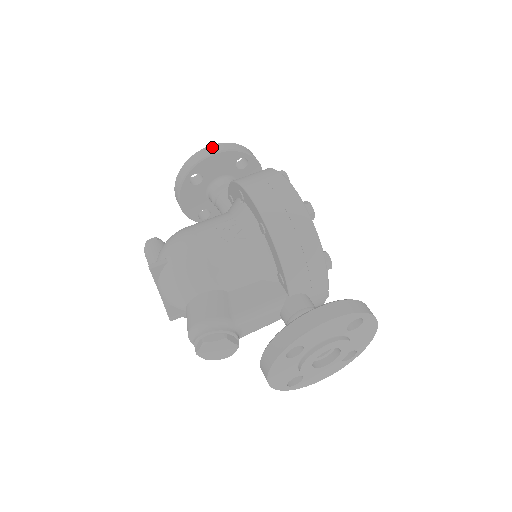
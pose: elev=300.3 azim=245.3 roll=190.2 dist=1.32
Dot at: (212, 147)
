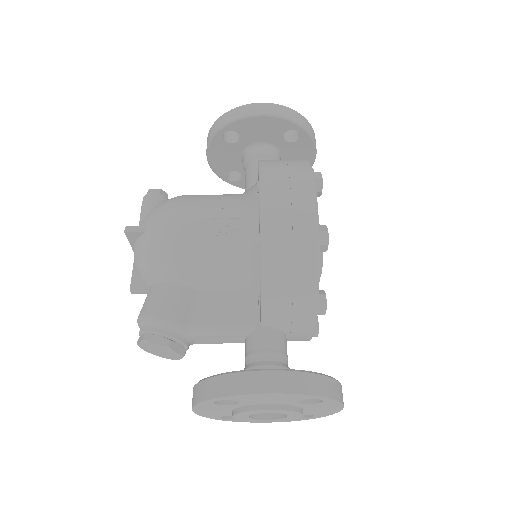
Dot at: (261, 106)
